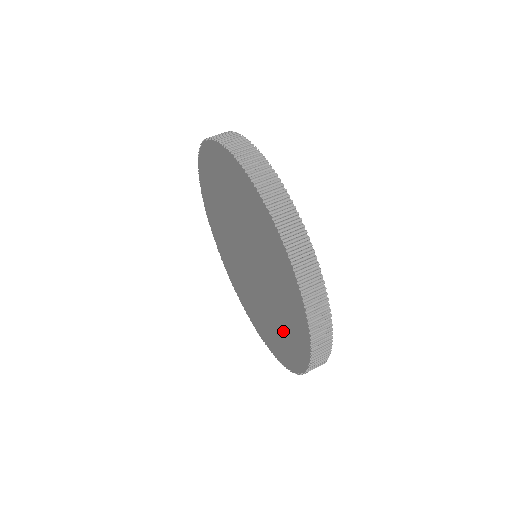
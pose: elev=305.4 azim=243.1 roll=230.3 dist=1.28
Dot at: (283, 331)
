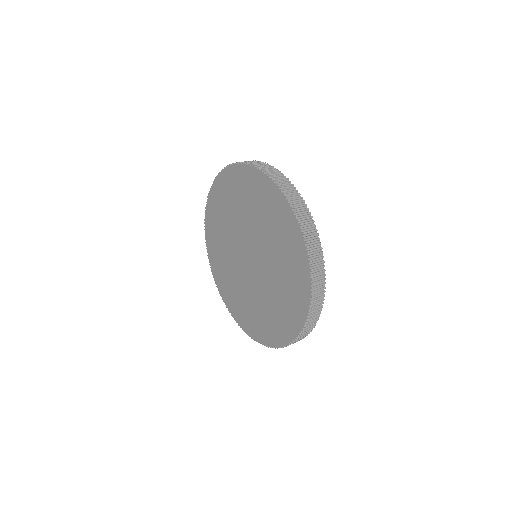
Dot at: (283, 301)
